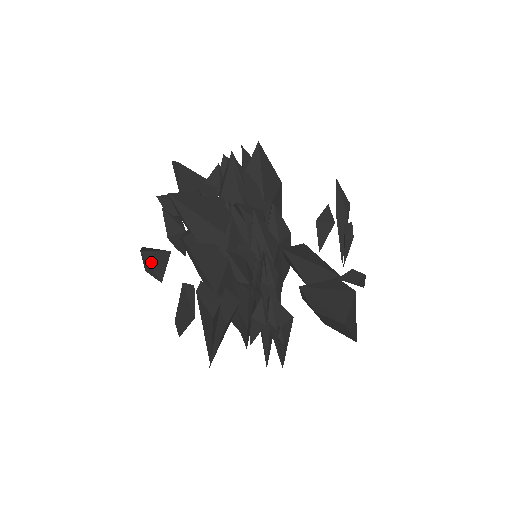
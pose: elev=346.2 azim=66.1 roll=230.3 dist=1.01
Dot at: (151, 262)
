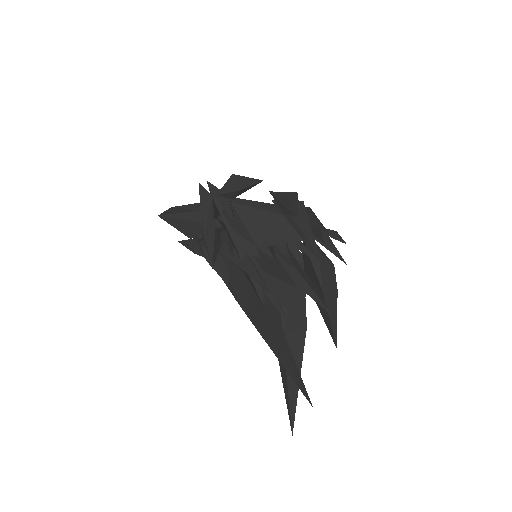
Dot at: (245, 178)
